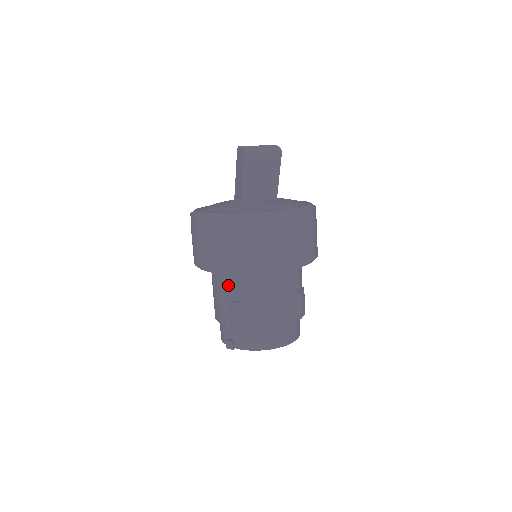
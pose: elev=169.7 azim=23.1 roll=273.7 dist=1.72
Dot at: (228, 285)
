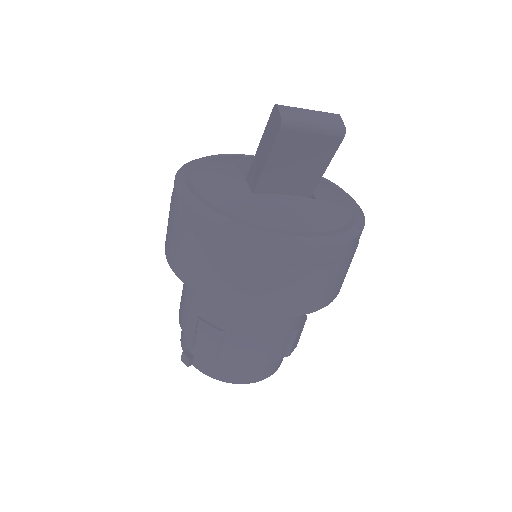
Dot at: (201, 297)
